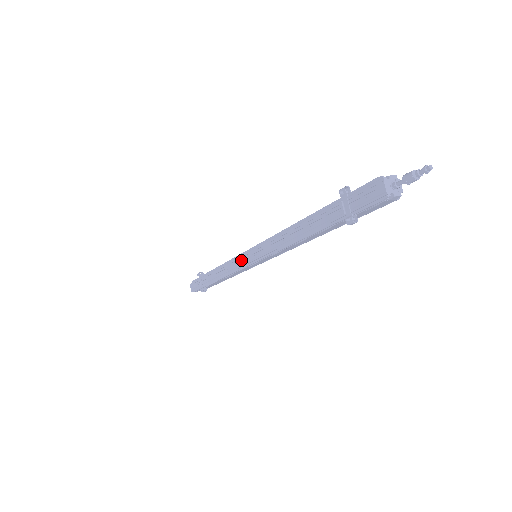
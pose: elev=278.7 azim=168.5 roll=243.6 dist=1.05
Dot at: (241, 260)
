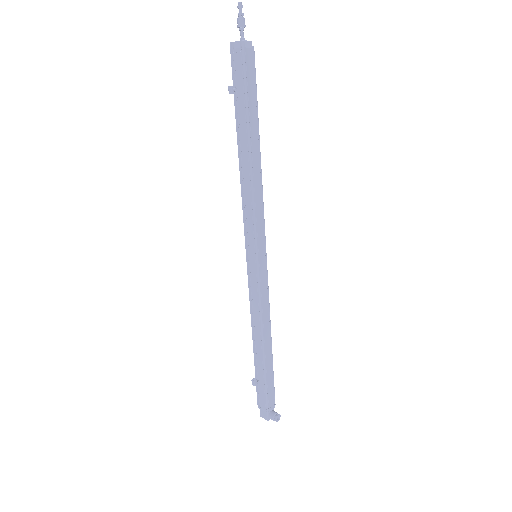
Dot at: occluded
